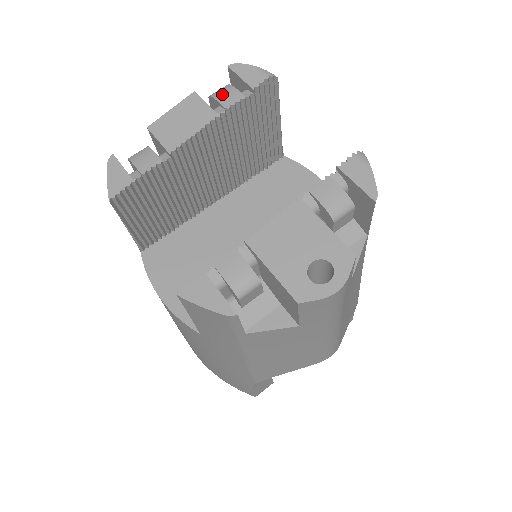
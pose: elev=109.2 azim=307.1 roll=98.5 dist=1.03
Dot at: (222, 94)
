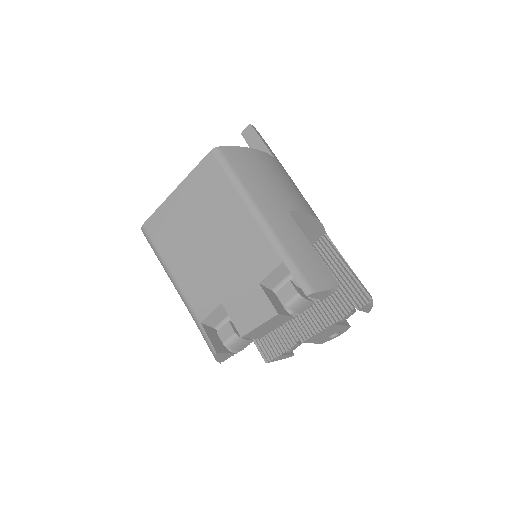
Dot at: (299, 307)
